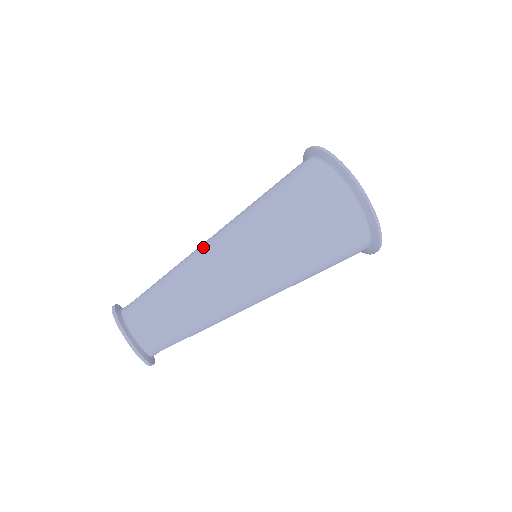
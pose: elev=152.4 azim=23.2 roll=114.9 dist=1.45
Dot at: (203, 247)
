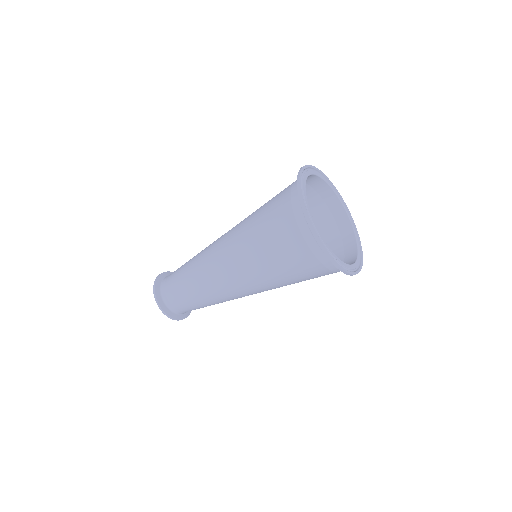
Dot at: occluded
